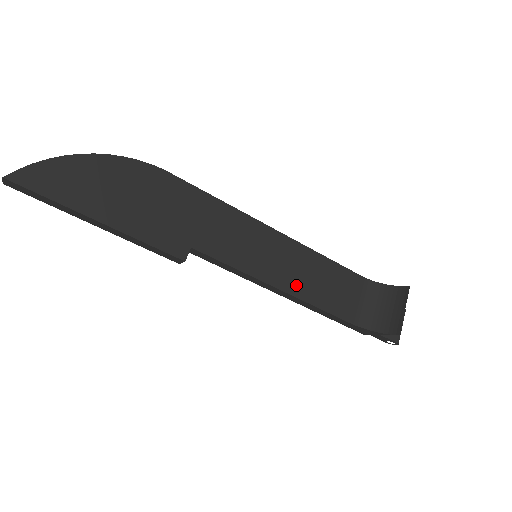
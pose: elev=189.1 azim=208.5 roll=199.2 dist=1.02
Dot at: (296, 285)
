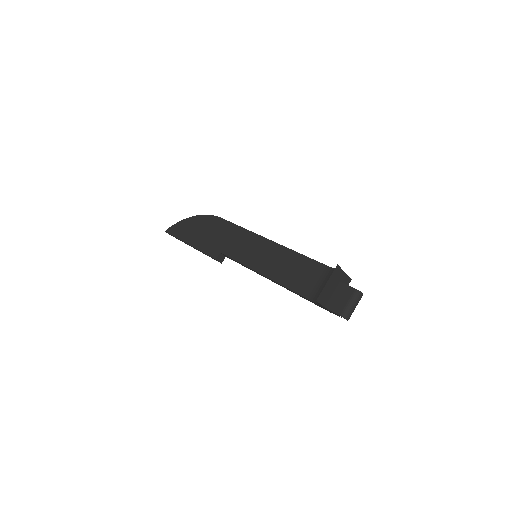
Dot at: (273, 272)
